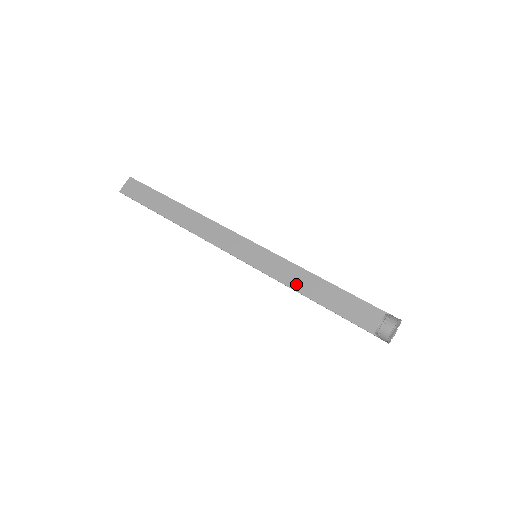
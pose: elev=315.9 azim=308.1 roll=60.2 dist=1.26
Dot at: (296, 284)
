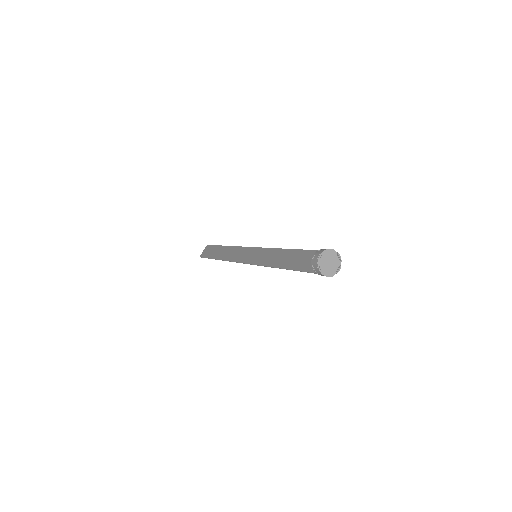
Dot at: (273, 262)
